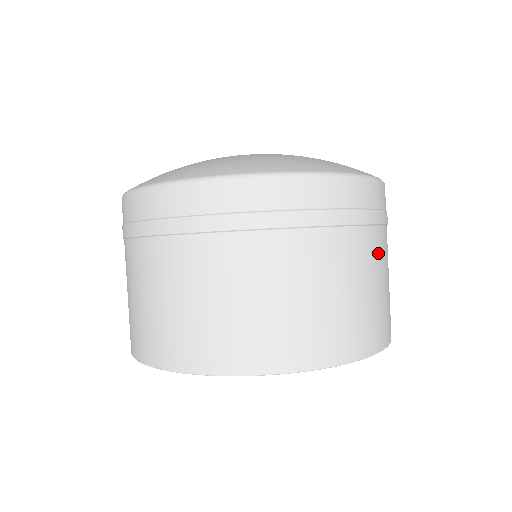
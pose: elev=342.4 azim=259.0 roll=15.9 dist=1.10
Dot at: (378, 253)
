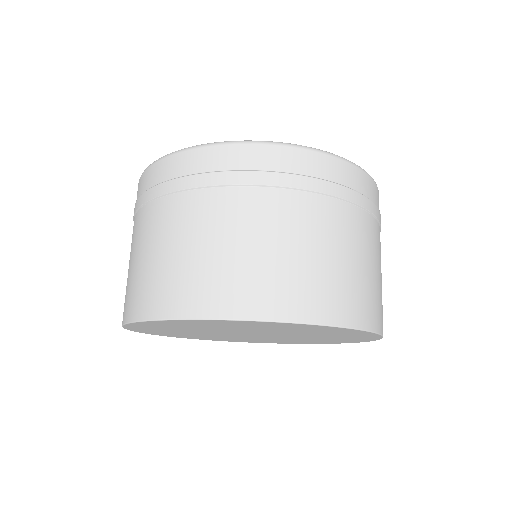
Dot at: (354, 231)
